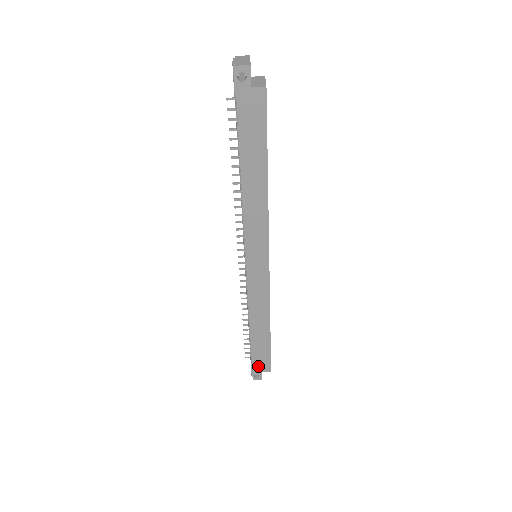
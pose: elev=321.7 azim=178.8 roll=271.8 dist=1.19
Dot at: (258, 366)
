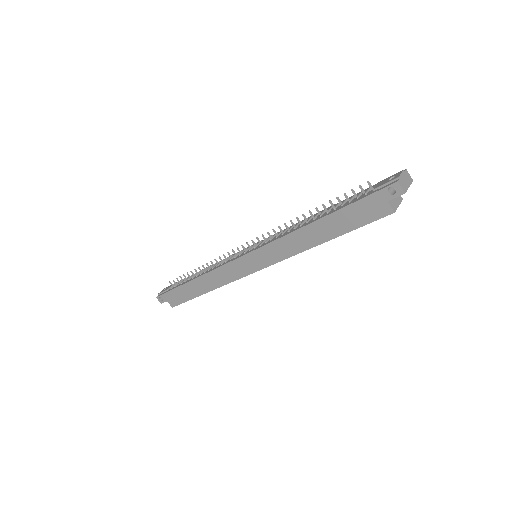
Dot at: (170, 296)
